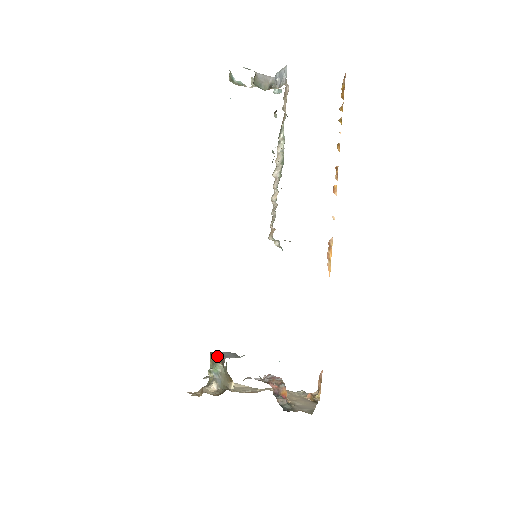
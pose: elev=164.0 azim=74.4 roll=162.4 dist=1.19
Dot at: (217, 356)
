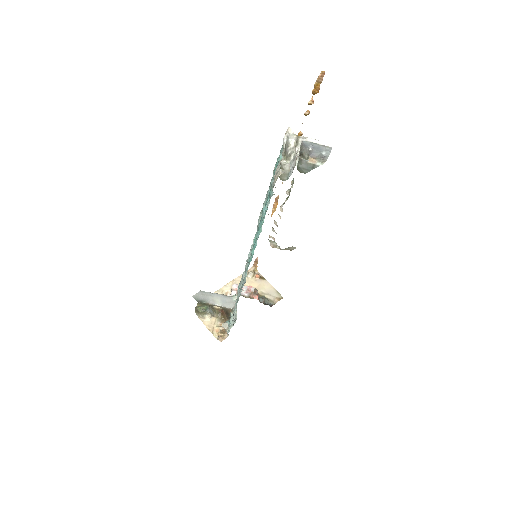
Dot at: (213, 305)
